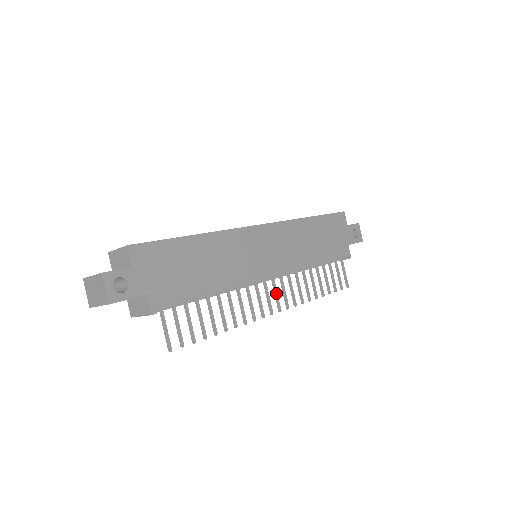
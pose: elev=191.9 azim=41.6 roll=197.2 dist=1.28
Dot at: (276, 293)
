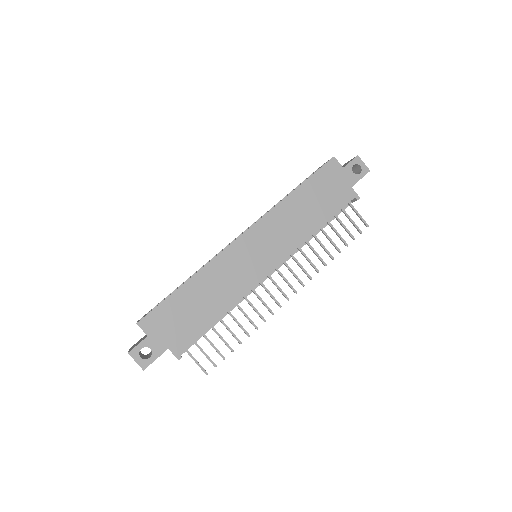
Dot at: (285, 280)
